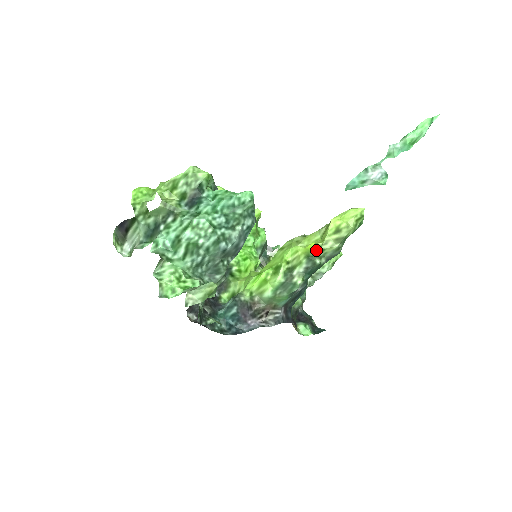
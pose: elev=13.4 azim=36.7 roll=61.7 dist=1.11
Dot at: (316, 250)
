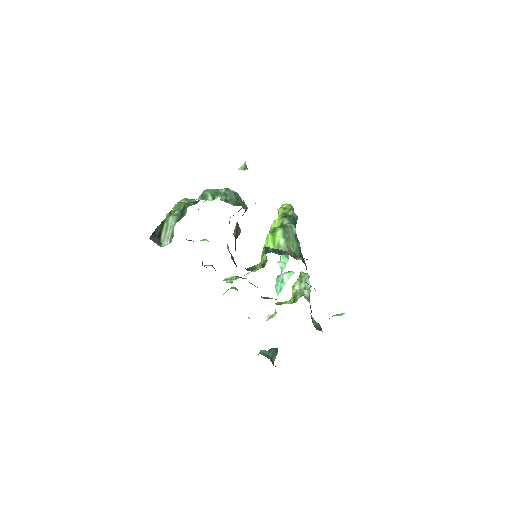
Dot at: (284, 214)
